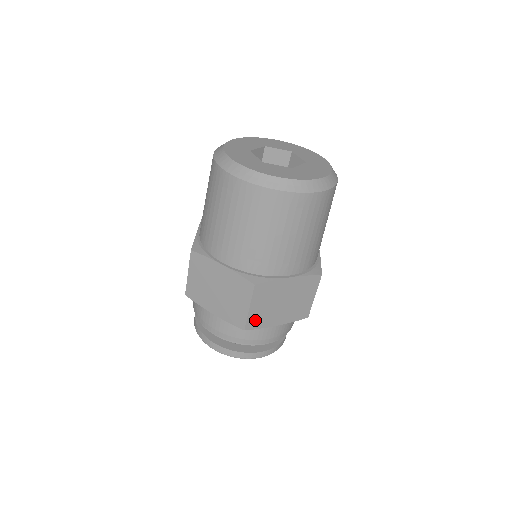
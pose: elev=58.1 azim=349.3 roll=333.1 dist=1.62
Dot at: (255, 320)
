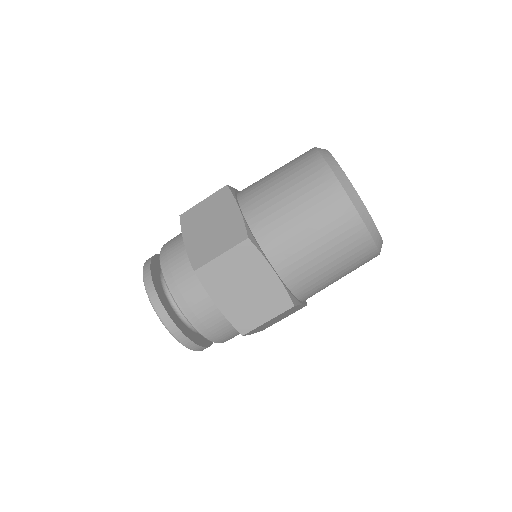
Dot at: (211, 274)
